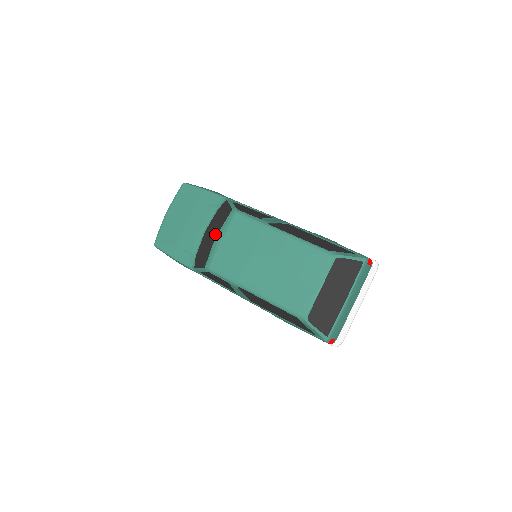
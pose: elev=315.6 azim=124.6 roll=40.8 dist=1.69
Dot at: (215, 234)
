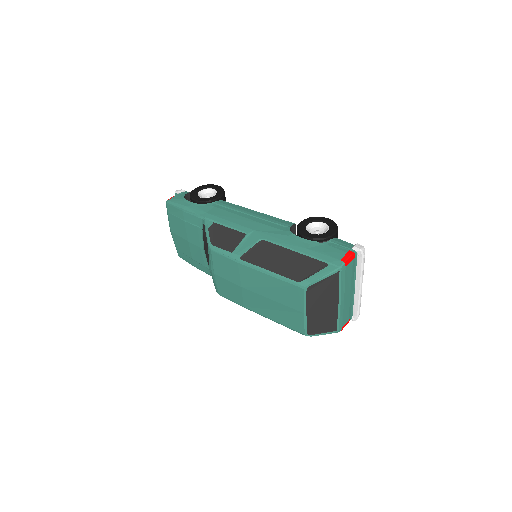
Dot at: occluded
